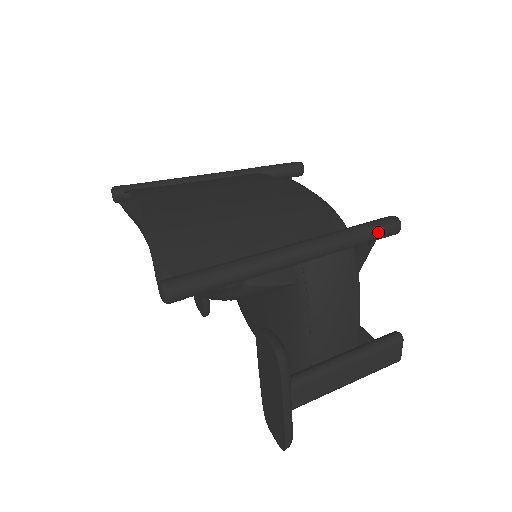
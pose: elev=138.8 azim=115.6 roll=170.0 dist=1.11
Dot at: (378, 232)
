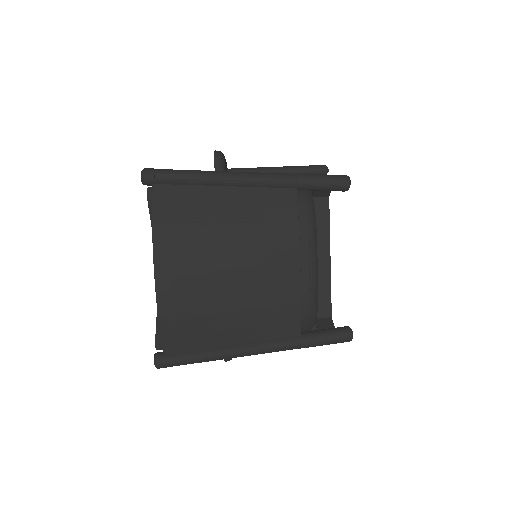
Dot at: occluded
